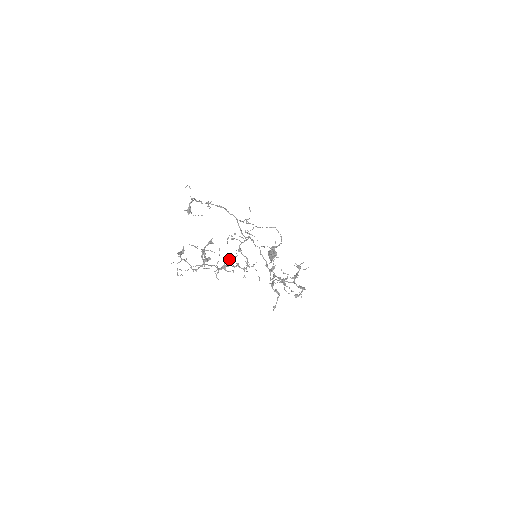
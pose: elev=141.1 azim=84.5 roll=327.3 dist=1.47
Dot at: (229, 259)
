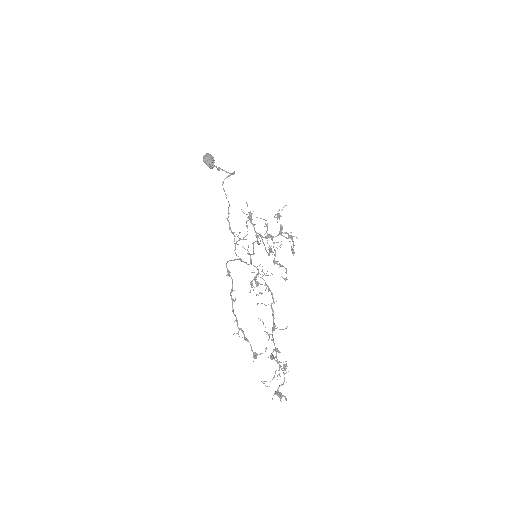
Dot at: occluded
